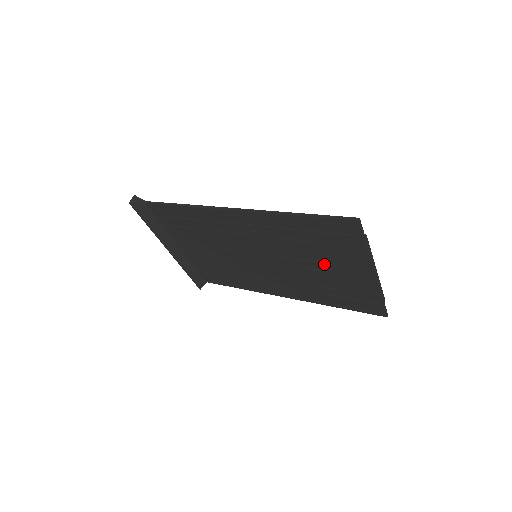
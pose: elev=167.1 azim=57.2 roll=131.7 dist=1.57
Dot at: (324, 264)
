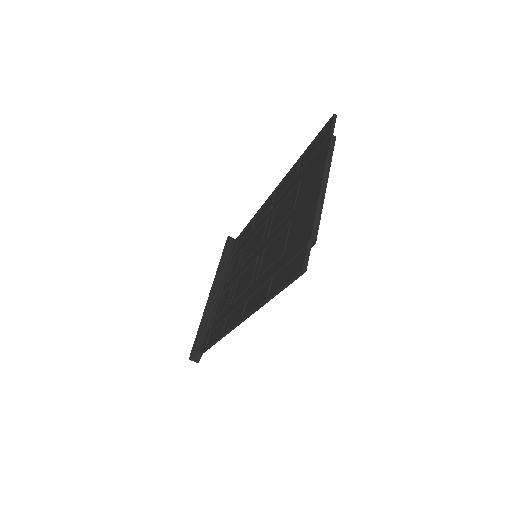
Dot at: (293, 212)
